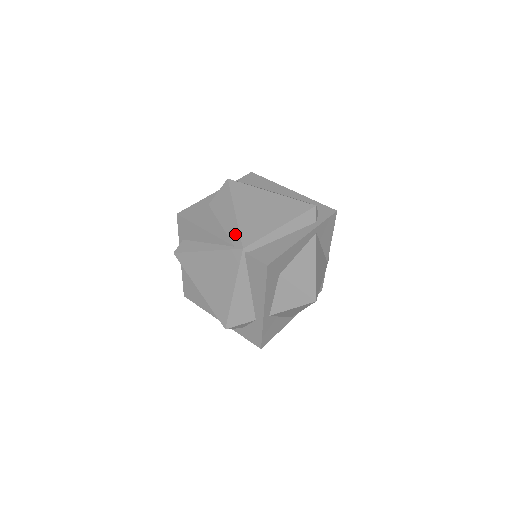
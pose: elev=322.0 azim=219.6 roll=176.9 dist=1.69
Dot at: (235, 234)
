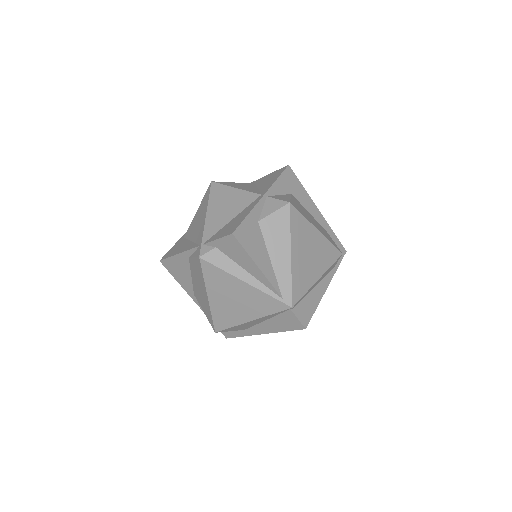
Dot at: (287, 285)
